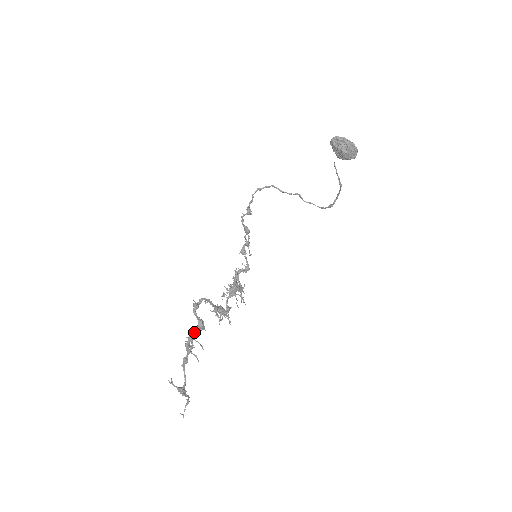
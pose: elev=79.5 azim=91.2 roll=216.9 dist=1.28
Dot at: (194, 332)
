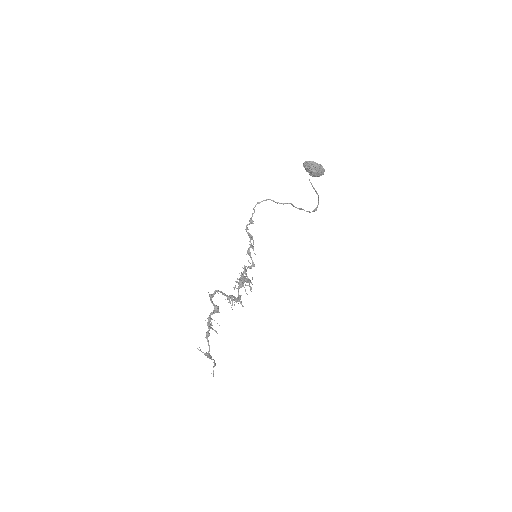
Dot at: (212, 314)
